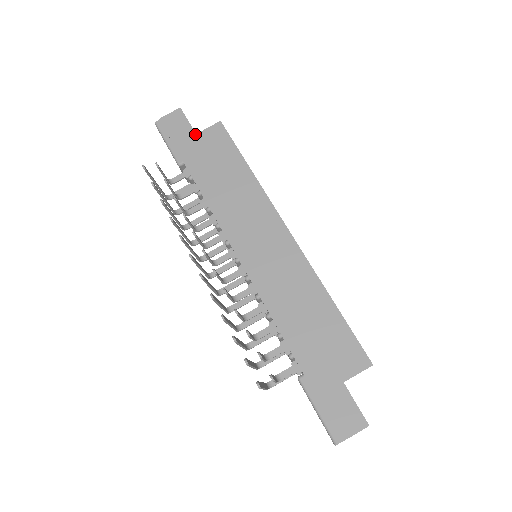
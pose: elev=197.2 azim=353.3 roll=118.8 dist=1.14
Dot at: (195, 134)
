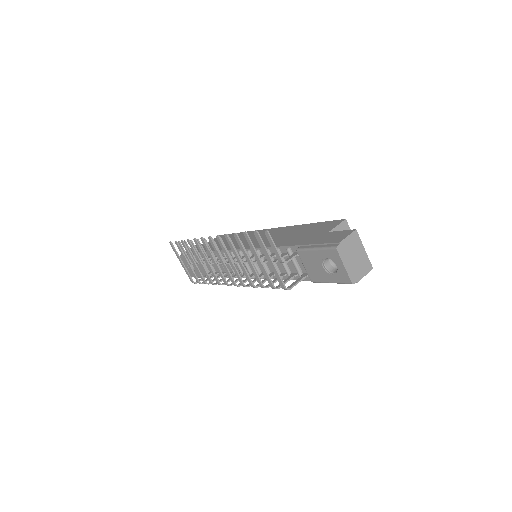
Dot at: occluded
